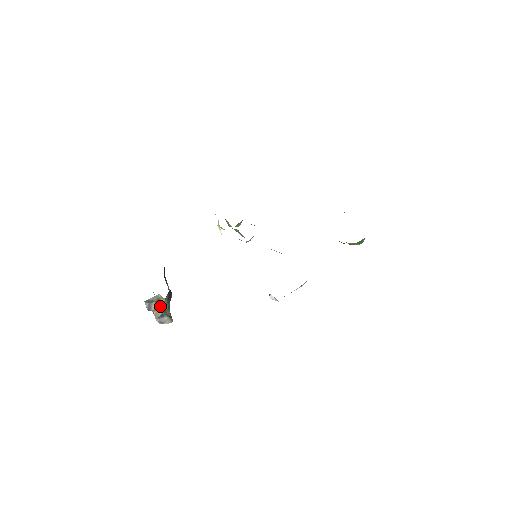
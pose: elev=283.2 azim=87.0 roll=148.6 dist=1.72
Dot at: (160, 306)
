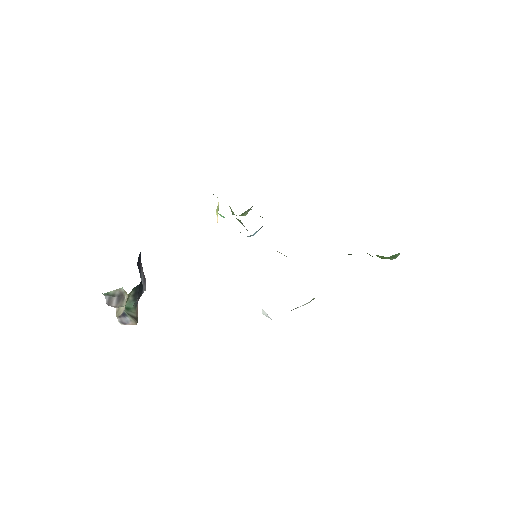
Dot at: (123, 302)
